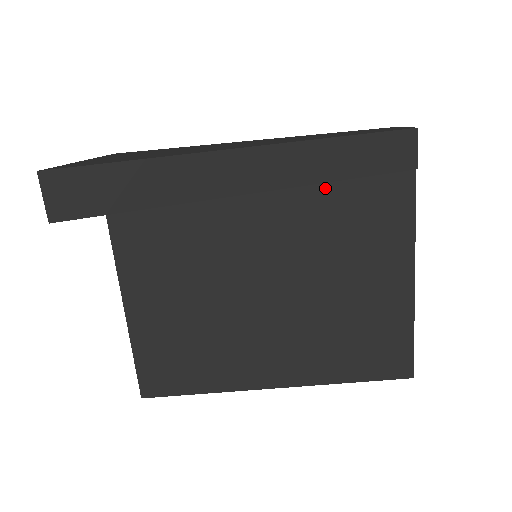
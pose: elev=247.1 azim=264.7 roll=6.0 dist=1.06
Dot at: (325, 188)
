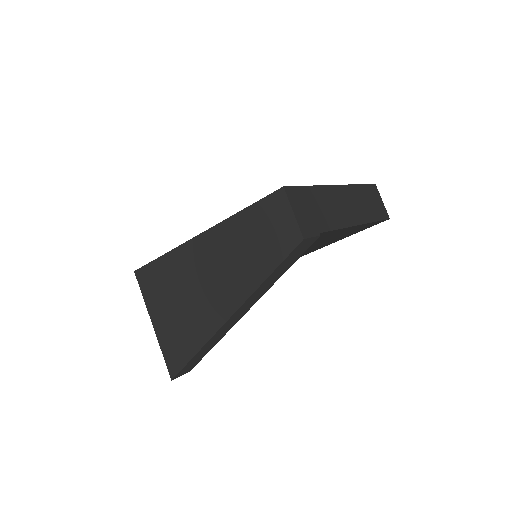
Dot at: occluded
